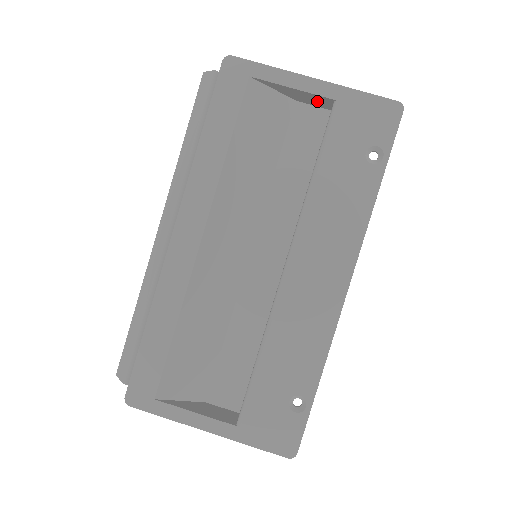
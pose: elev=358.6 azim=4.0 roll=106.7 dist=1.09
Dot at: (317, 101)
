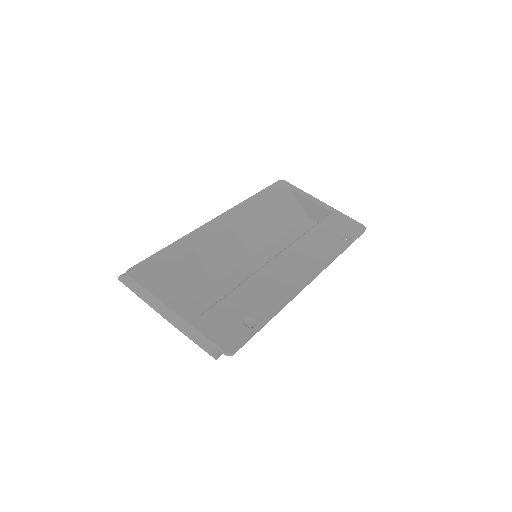
Dot at: (320, 215)
